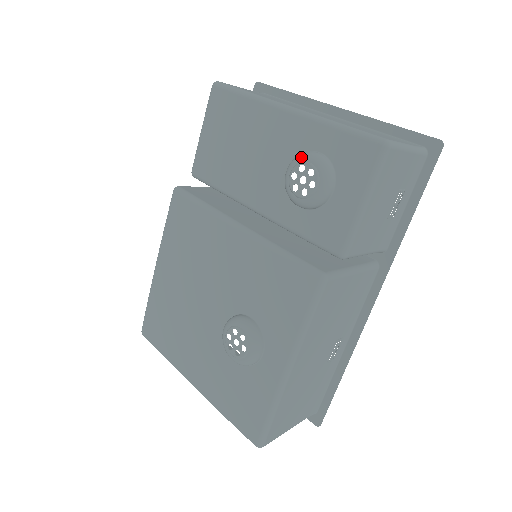
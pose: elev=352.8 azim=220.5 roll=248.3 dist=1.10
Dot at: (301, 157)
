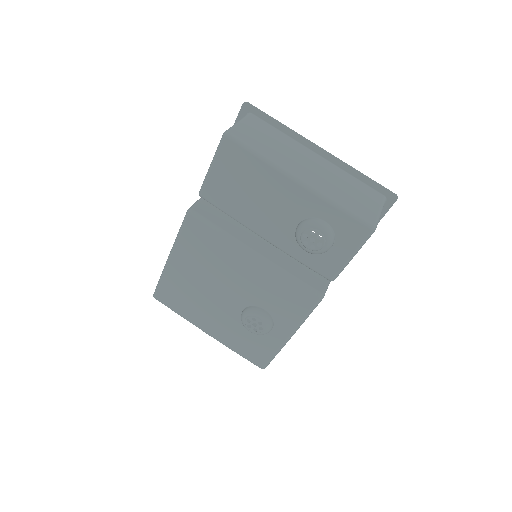
Dot at: (312, 225)
